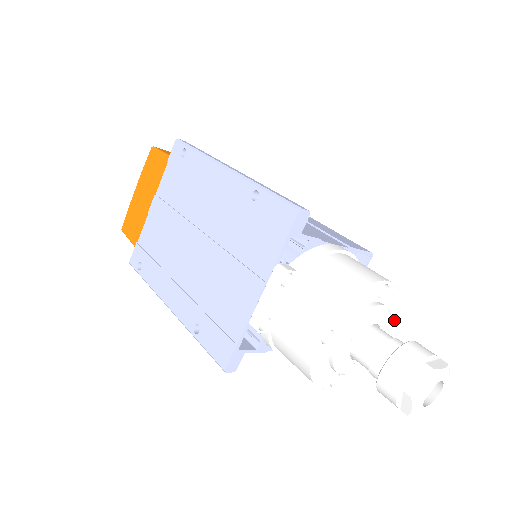
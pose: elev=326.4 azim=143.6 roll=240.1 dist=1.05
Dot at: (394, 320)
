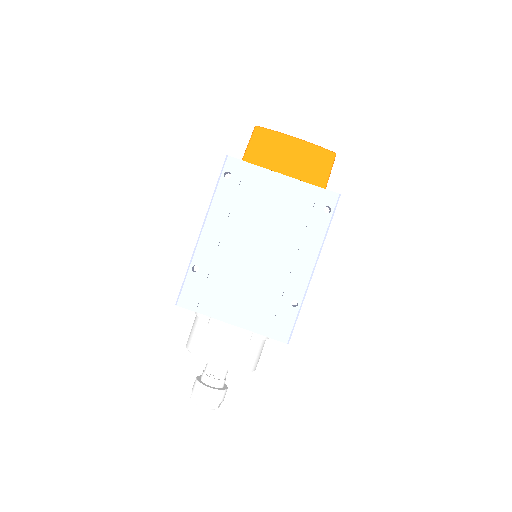
Dot at: occluded
